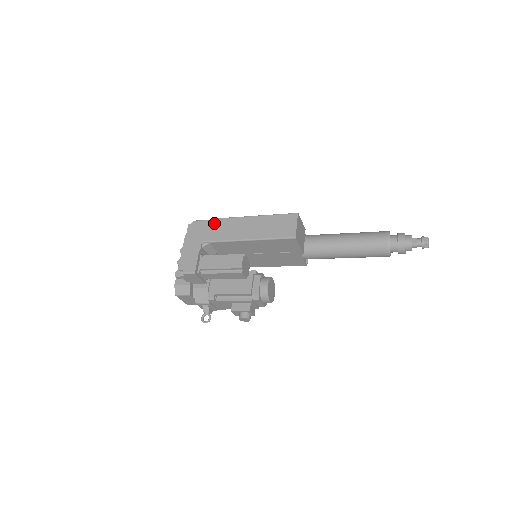
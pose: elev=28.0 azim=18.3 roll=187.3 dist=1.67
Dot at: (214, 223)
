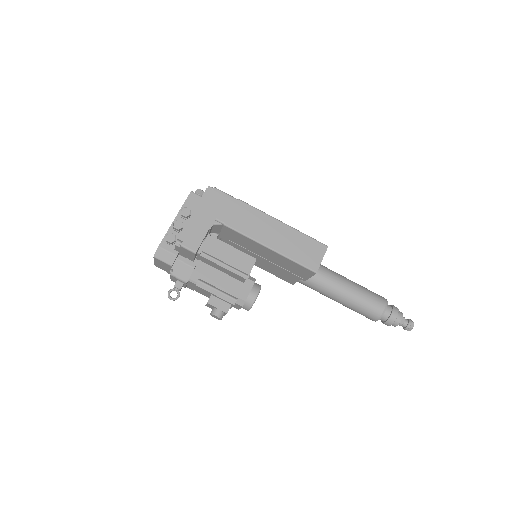
Dot at: (237, 205)
